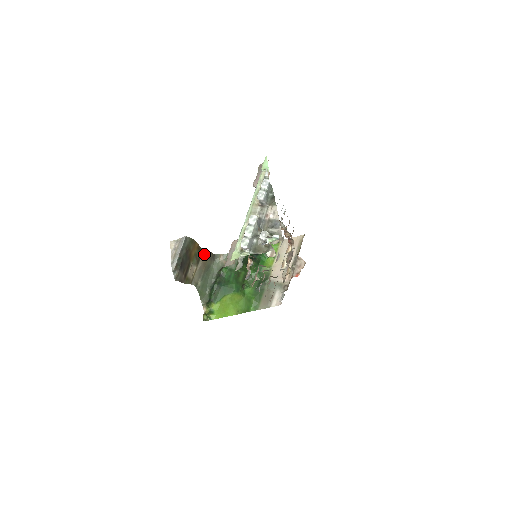
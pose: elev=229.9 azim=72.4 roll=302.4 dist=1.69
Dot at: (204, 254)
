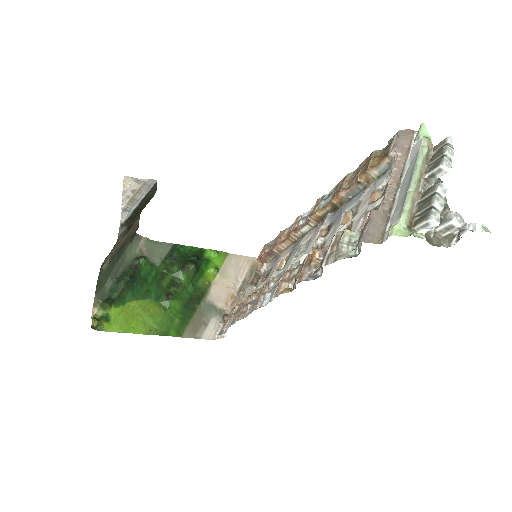
Dot at: (135, 224)
